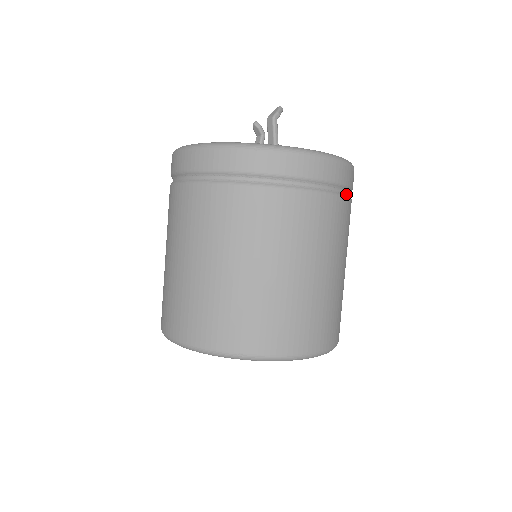
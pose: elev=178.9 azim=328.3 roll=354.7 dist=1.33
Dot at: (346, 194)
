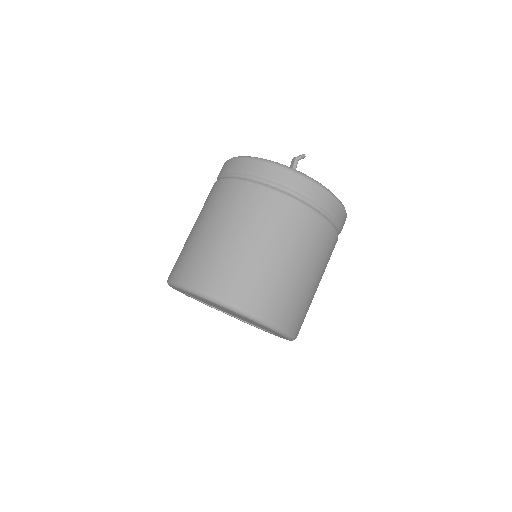
Dot at: (331, 221)
